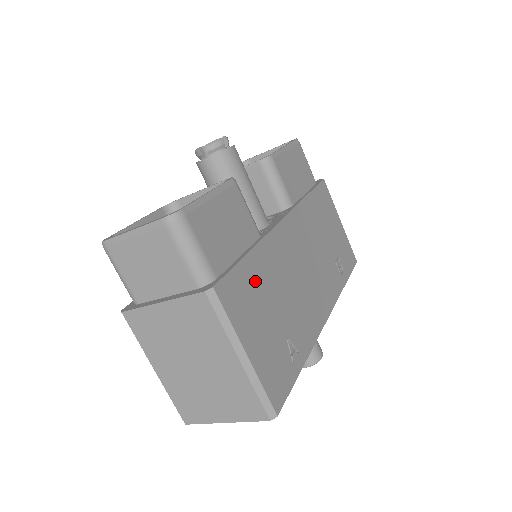
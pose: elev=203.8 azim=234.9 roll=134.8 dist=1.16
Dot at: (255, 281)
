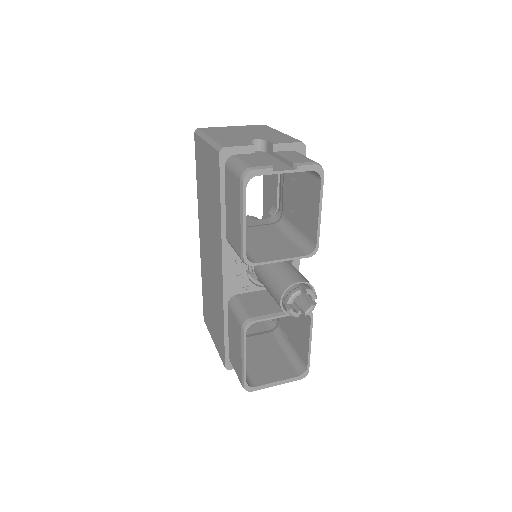
Dot at: occluded
